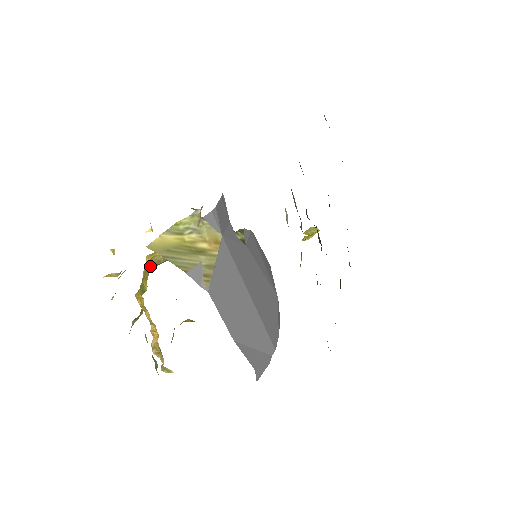
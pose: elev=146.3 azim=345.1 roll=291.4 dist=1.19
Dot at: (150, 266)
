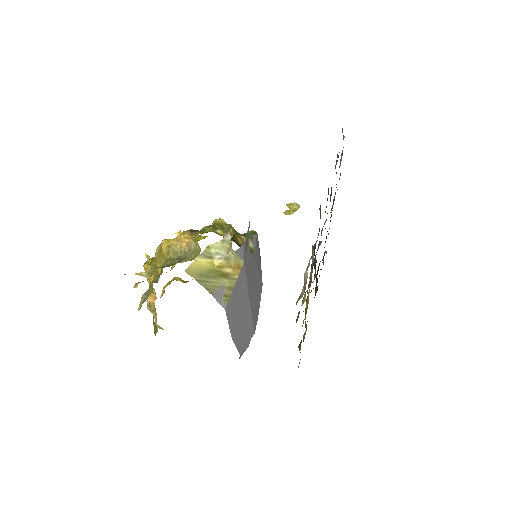
Dot at: (166, 253)
